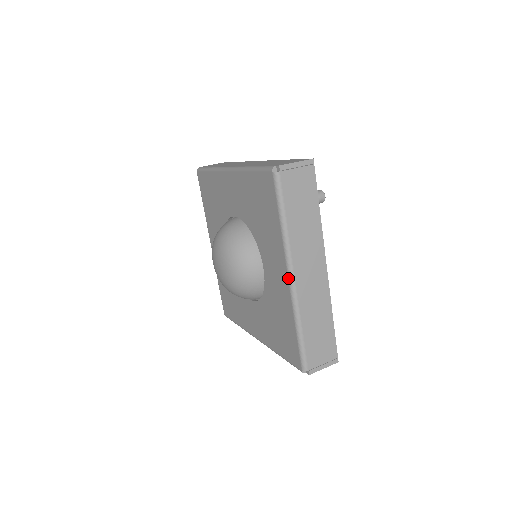
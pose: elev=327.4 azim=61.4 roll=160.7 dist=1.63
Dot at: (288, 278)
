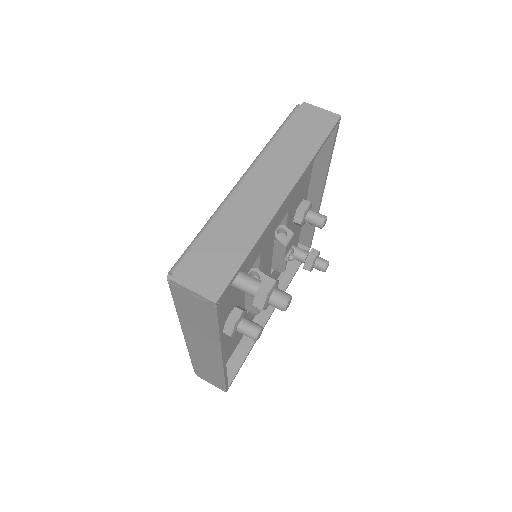
Dot at: occluded
